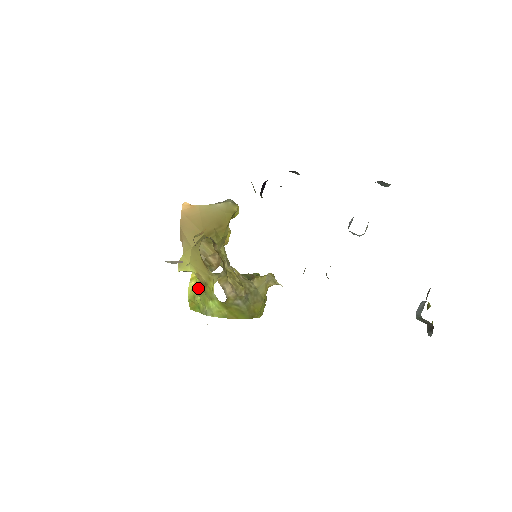
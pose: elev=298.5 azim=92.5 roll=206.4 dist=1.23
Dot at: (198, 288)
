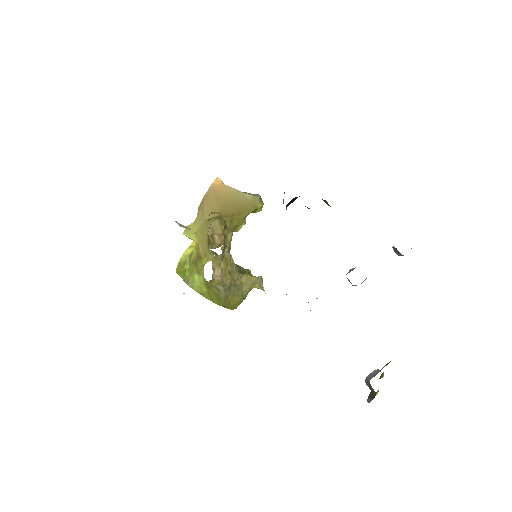
Dot at: (192, 257)
